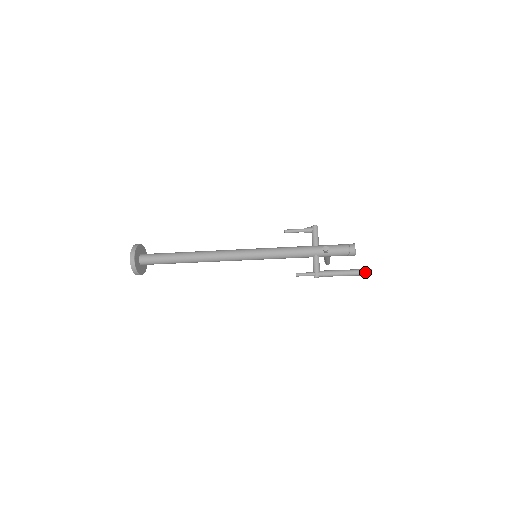
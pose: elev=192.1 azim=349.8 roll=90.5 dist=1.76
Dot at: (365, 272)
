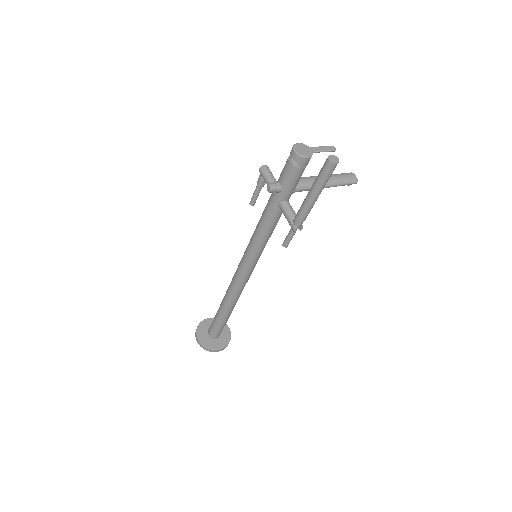
Dot at: (324, 169)
